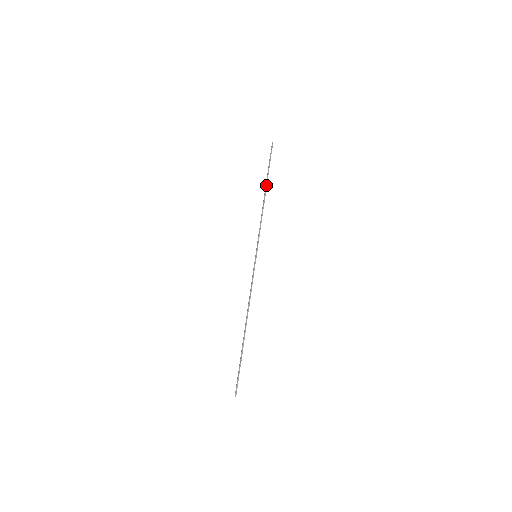
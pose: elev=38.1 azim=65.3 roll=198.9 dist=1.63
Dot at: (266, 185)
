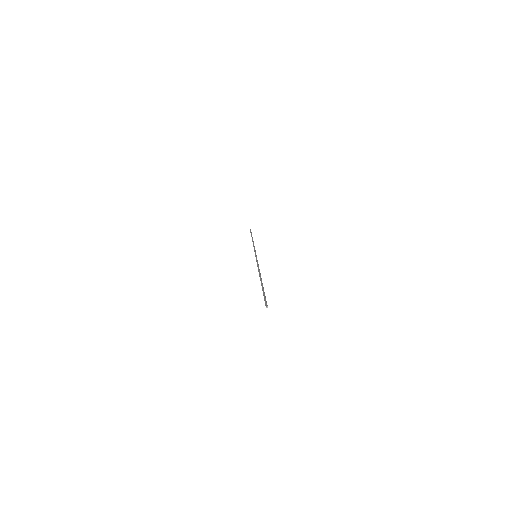
Dot at: (252, 238)
